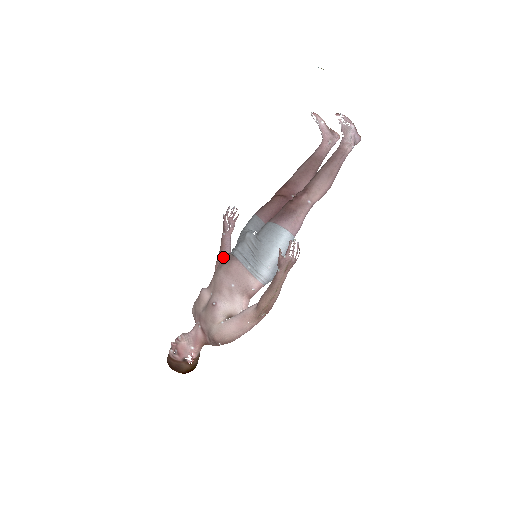
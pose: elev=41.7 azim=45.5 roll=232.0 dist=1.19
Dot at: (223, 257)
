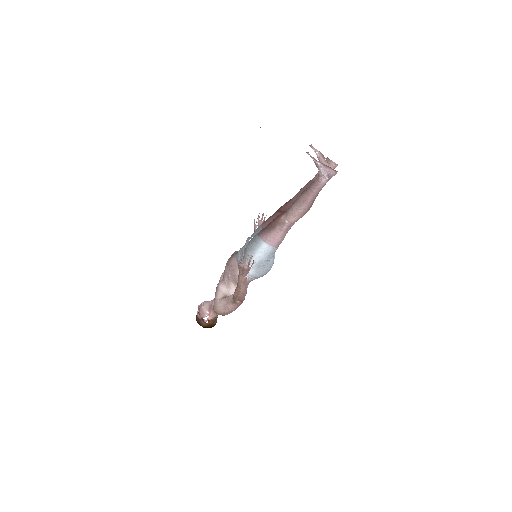
Dot at: (233, 253)
